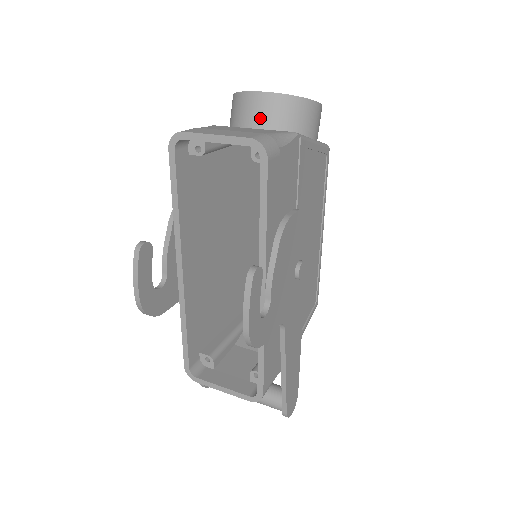
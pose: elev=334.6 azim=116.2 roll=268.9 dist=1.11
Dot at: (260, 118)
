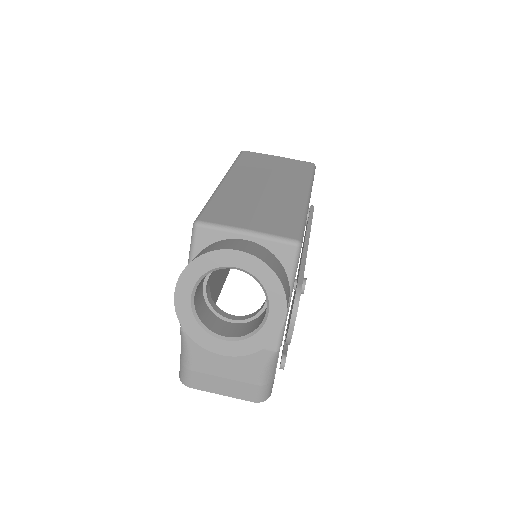
Dot at: occluded
